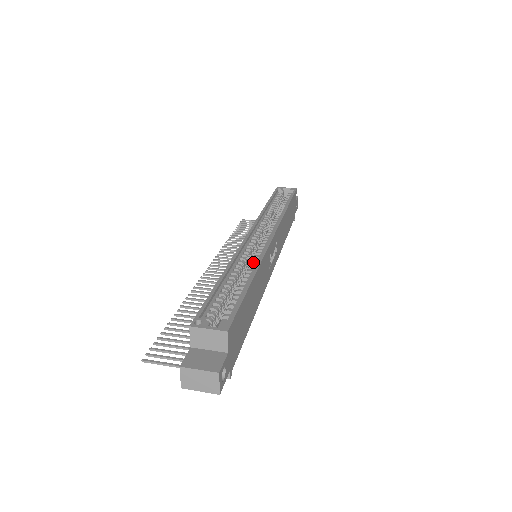
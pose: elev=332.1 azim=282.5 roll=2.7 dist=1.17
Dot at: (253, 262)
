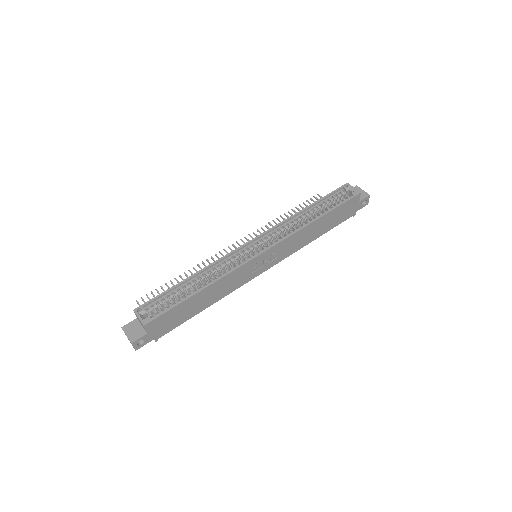
Dot at: (222, 273)
